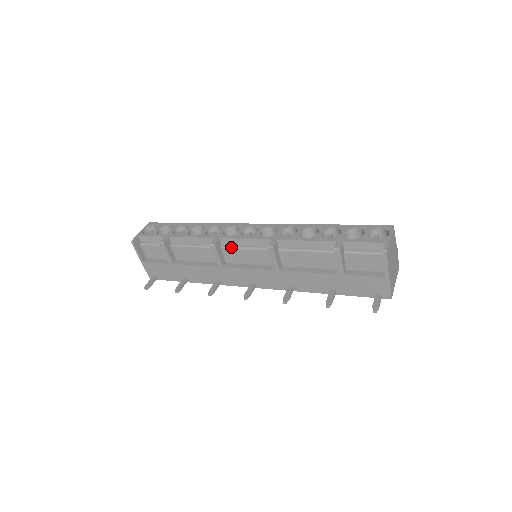
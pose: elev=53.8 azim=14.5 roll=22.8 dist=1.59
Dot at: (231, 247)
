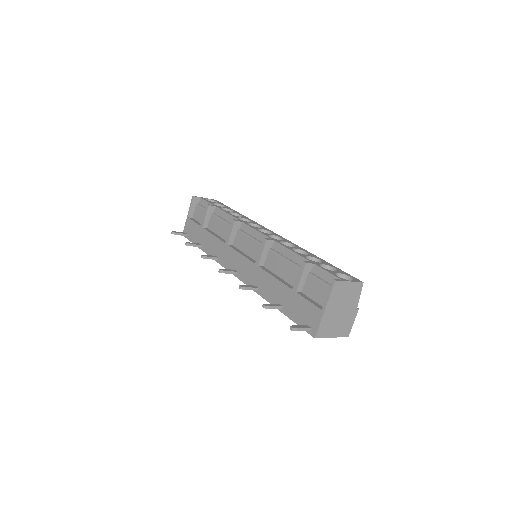
Dot at: (244, 232)
